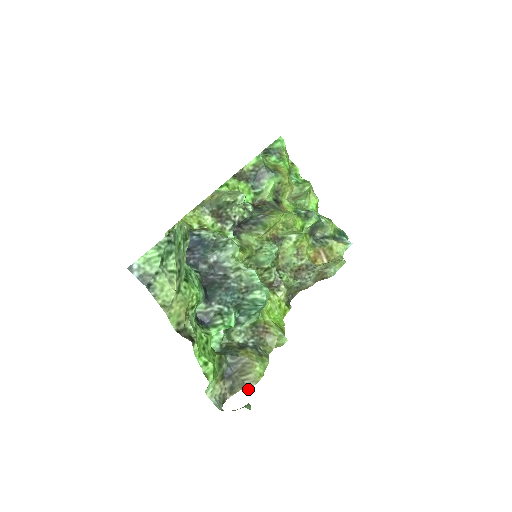
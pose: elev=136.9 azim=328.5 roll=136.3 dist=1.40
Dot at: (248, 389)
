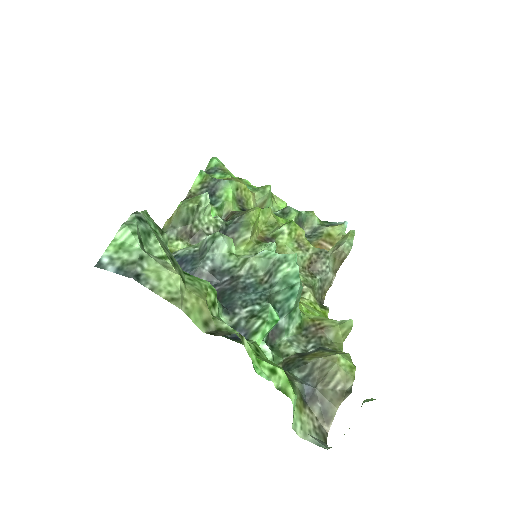
Dot at: (347, 395)
